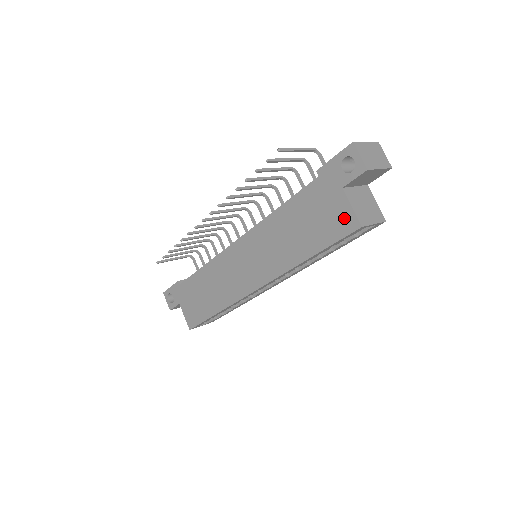
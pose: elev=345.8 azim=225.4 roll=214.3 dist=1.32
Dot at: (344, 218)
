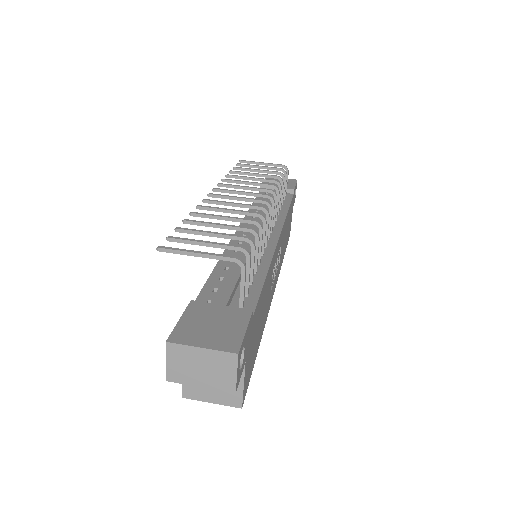
Dot at: occluded
